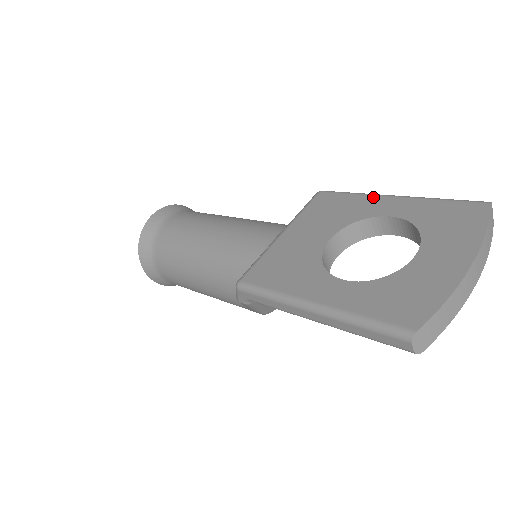
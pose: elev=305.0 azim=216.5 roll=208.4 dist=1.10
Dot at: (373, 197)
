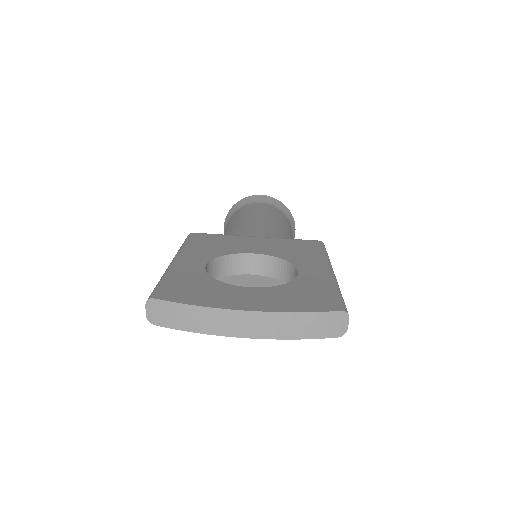
Dot at: (323, 261)
